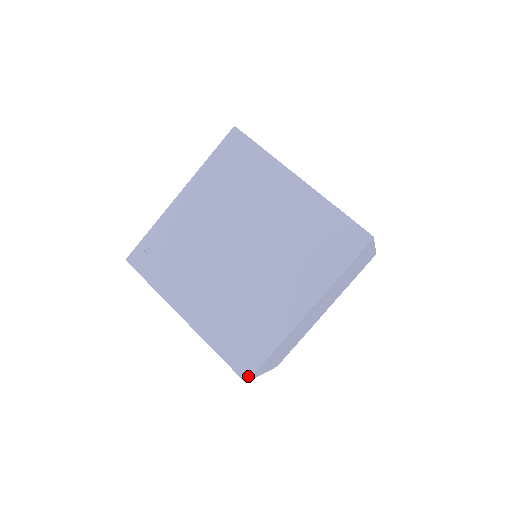
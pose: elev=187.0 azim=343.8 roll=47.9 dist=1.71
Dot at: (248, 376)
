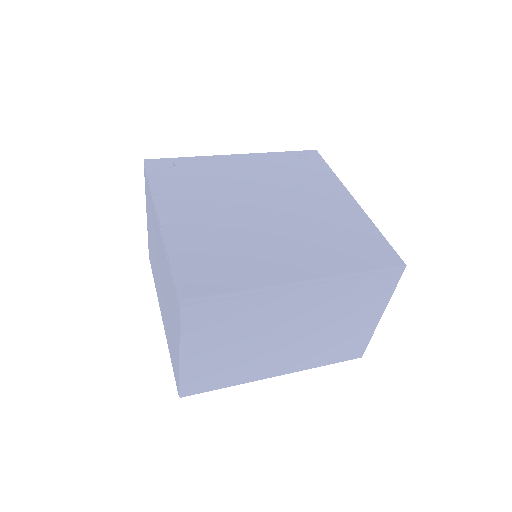
Dot at: (189, 296)
